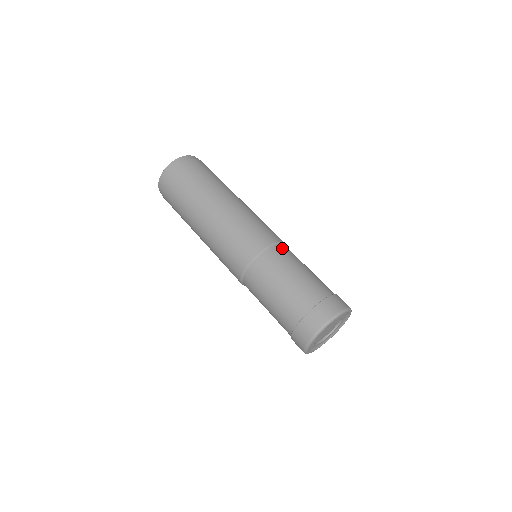
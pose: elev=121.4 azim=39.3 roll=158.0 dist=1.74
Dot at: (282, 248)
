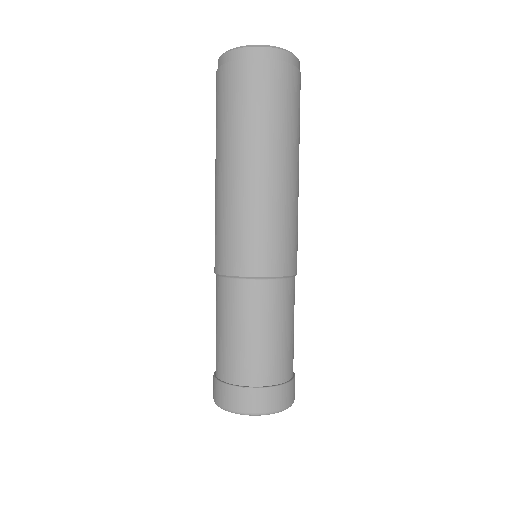
Dot at: (292, 286)
